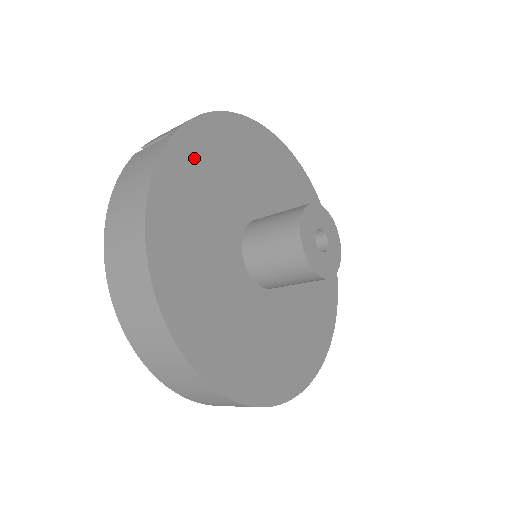
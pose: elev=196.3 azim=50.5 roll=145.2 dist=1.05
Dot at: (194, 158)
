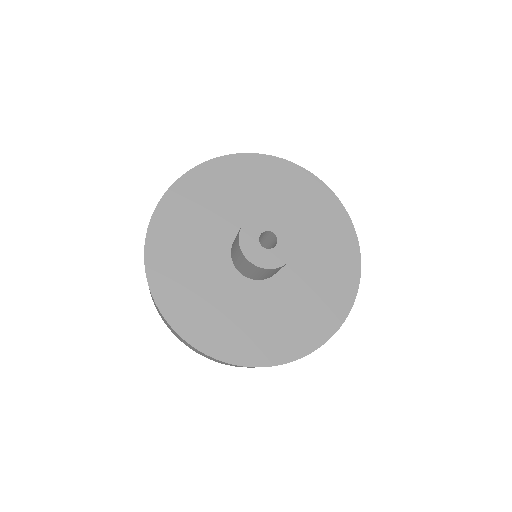
Dot at: (178, 210)
